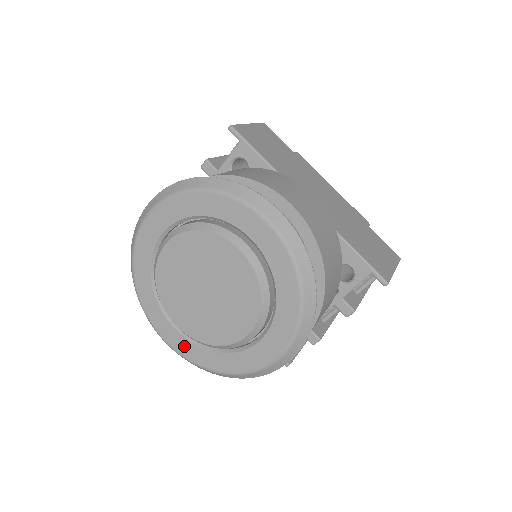
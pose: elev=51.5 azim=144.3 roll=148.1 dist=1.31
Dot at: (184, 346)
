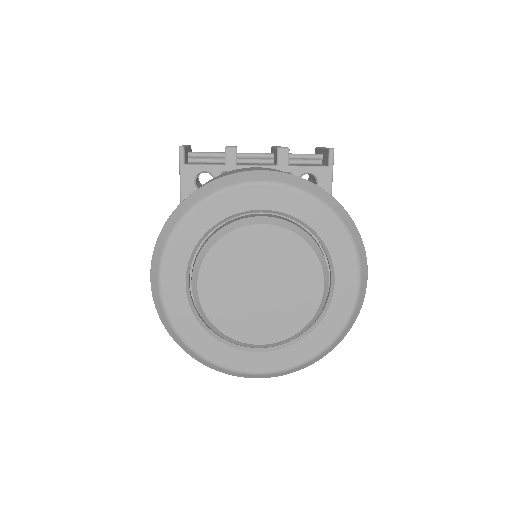
Dot at: (179, 305)
